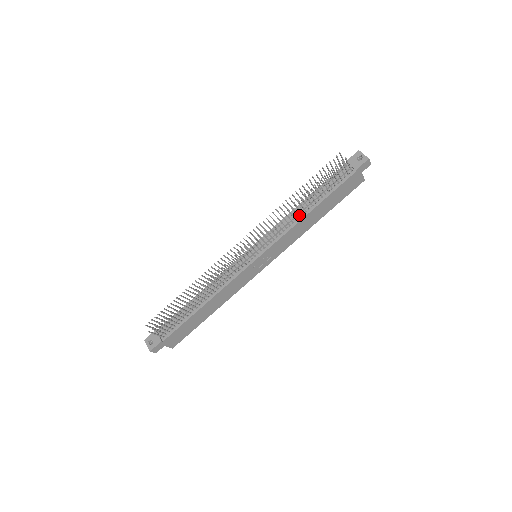
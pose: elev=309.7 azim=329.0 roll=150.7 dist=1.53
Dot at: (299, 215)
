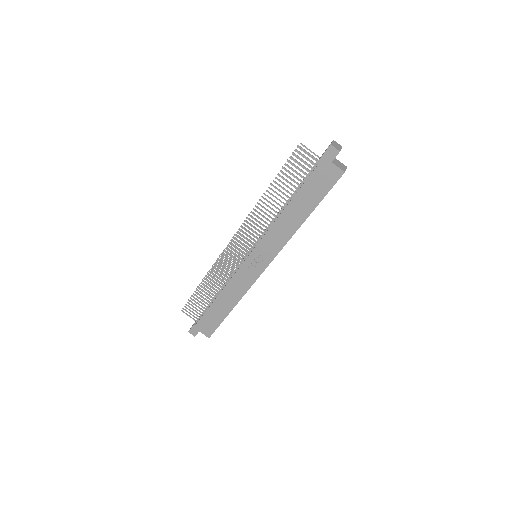
Dot at: (280, 213)
